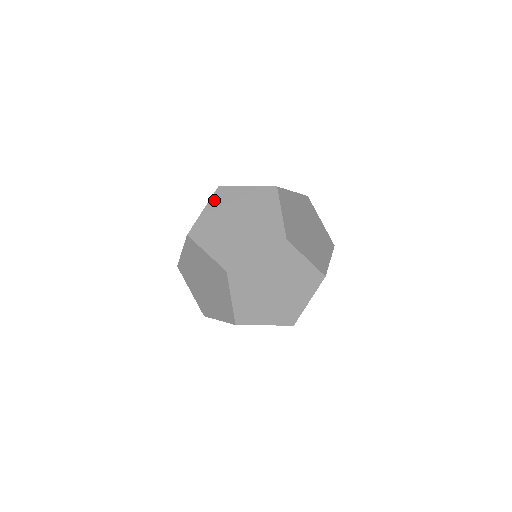
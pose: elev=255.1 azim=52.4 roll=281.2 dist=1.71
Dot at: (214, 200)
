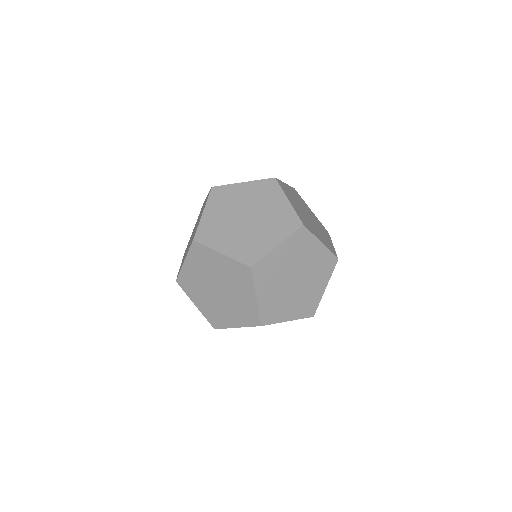
Dot at: (198, 216)
